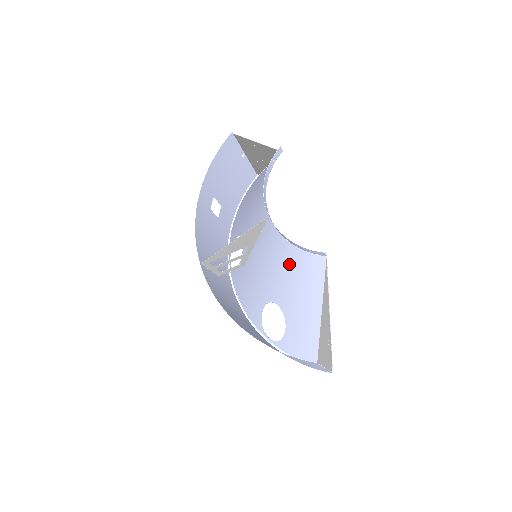
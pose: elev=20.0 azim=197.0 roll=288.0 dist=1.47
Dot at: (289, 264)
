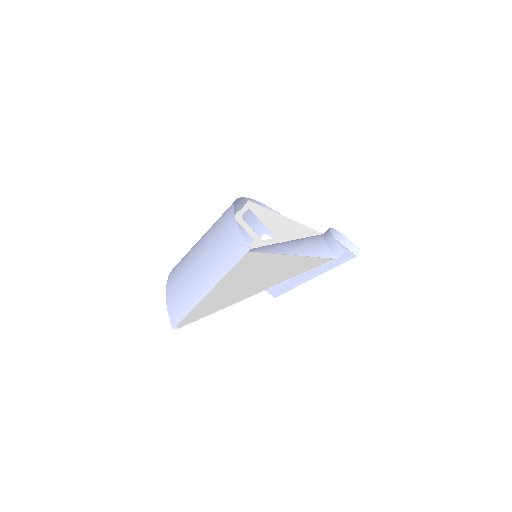
Dot at: (300, 247)
